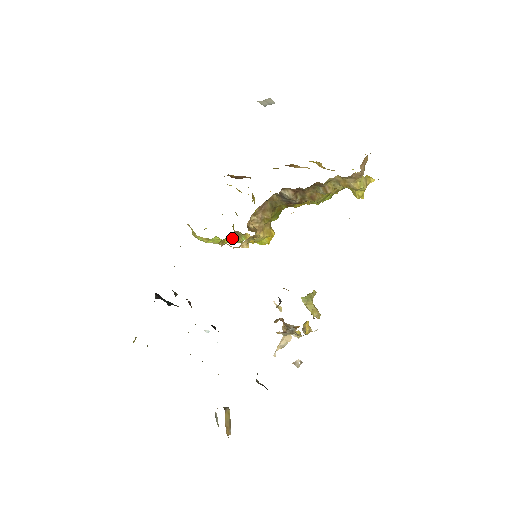
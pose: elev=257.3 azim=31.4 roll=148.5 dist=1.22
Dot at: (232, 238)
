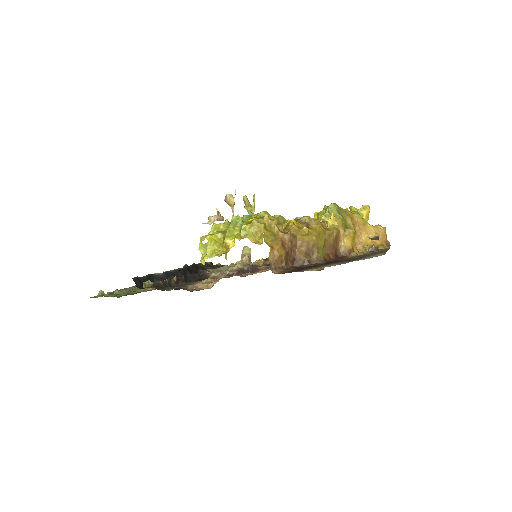
Dot at: occluded
